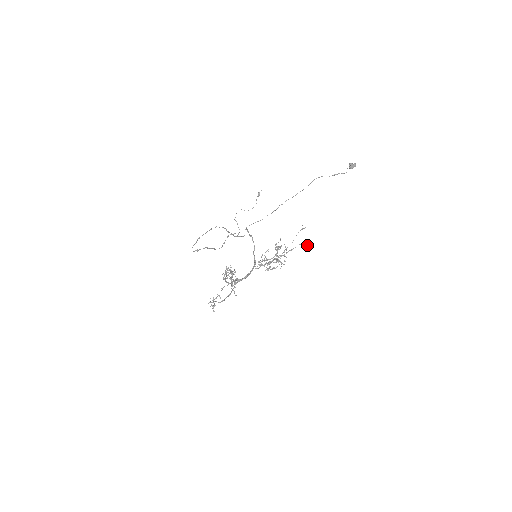
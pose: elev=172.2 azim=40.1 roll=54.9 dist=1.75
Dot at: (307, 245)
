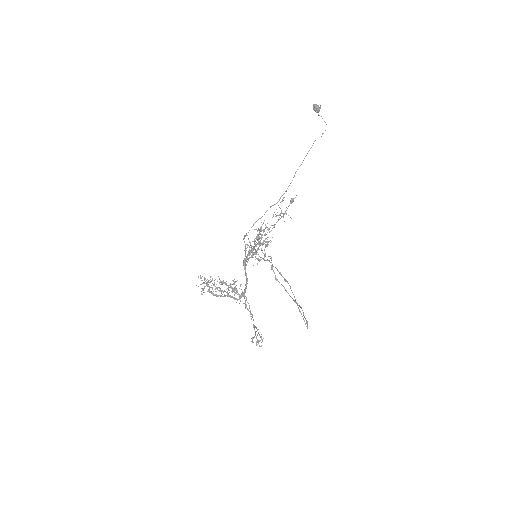
Dot at: occluded
